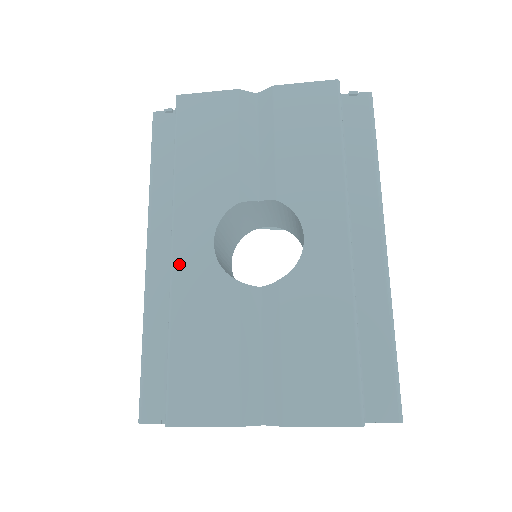
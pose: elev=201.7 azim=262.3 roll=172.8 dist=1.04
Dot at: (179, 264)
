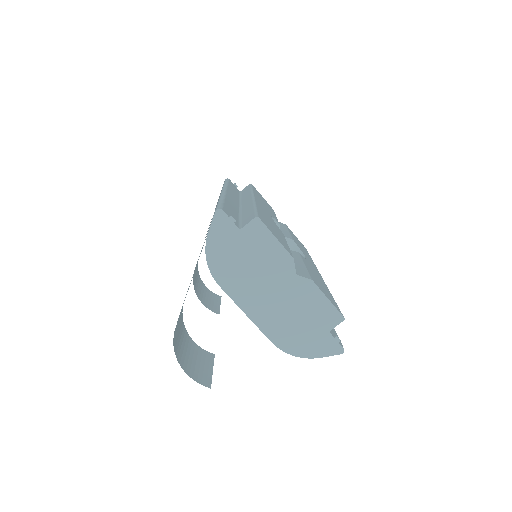
Dot at: (258, 202)
